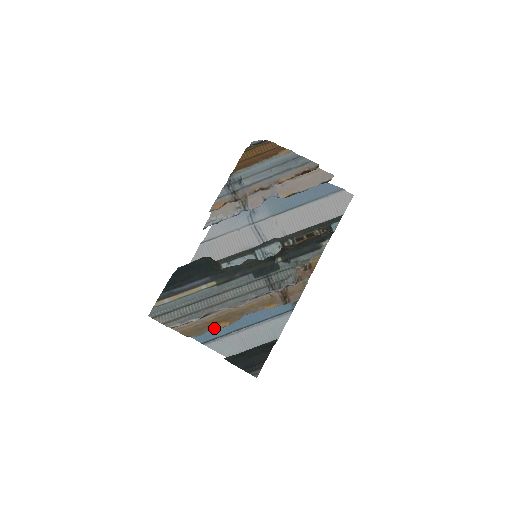
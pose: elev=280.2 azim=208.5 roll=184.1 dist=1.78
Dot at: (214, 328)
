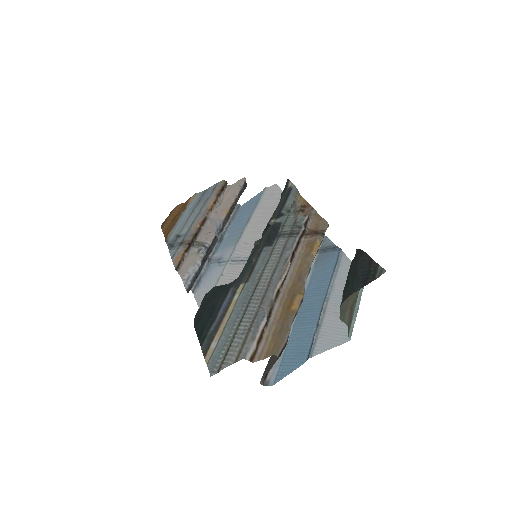
Dot at: (293, 313)
